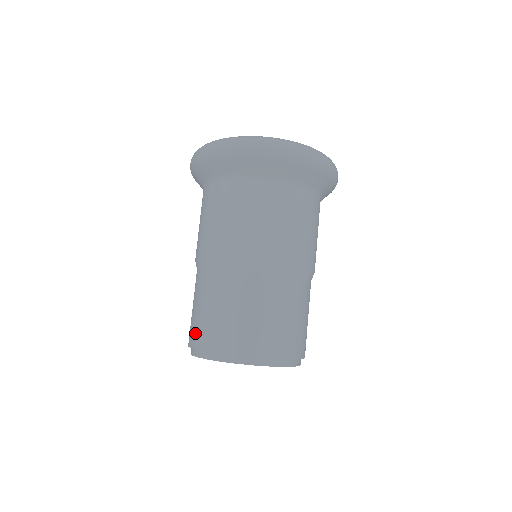
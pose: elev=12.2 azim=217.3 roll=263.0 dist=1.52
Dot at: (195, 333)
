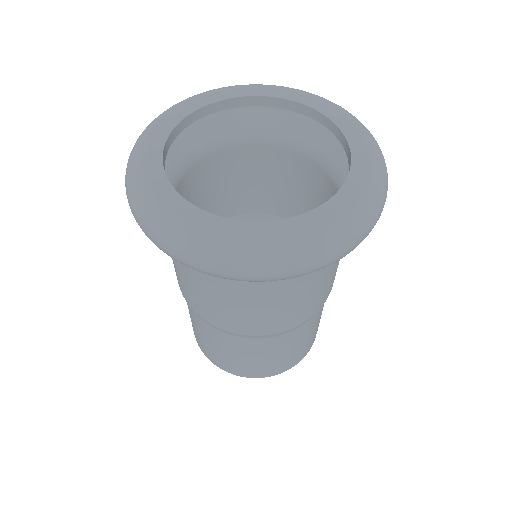
Dot at: occluded
